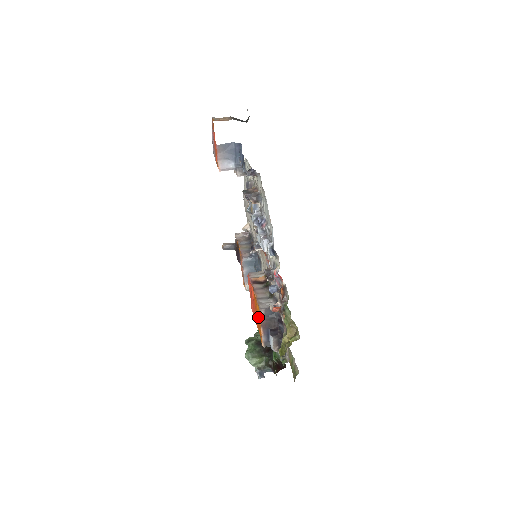
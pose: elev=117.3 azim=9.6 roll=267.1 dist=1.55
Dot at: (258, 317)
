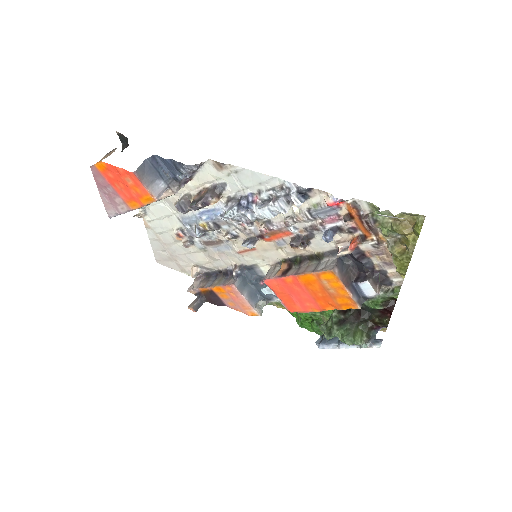
Dot at: (331, 286)
